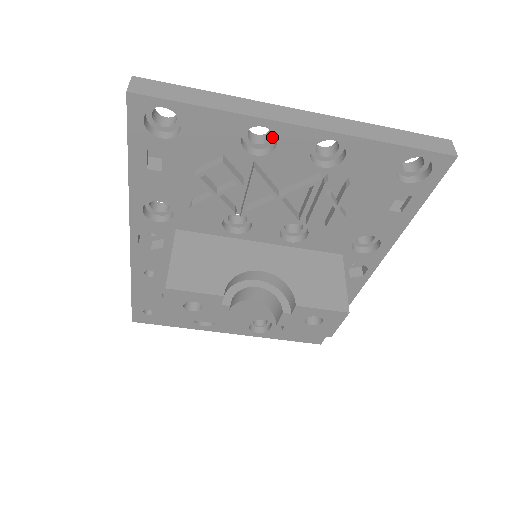
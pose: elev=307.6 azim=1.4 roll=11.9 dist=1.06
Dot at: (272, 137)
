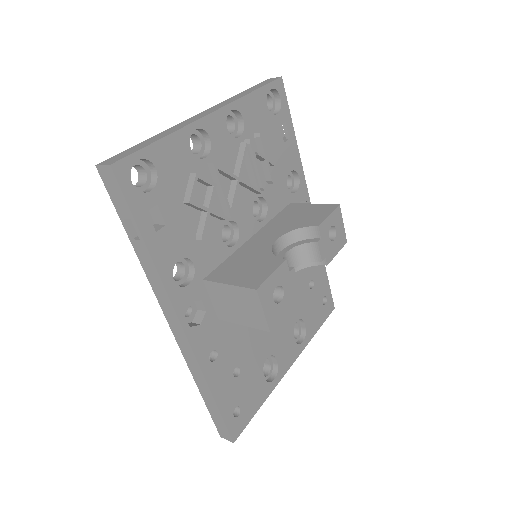
Dot at: (201, 140)
